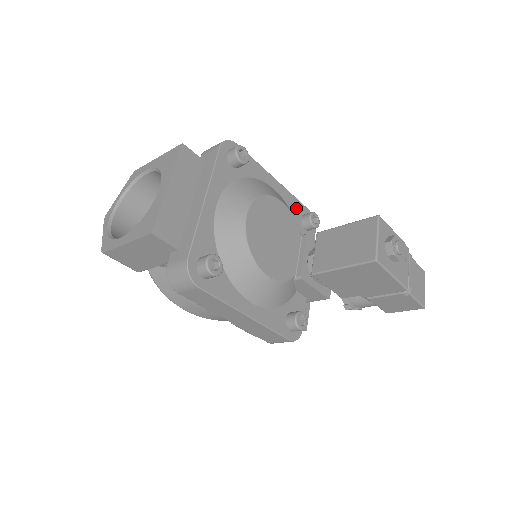
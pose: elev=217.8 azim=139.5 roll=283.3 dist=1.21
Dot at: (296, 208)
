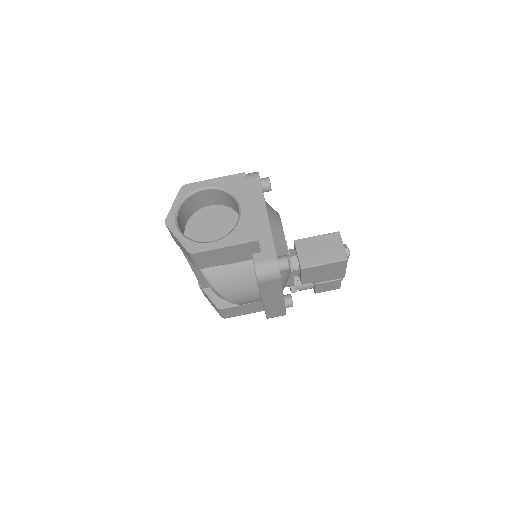
Dot at: occluded
